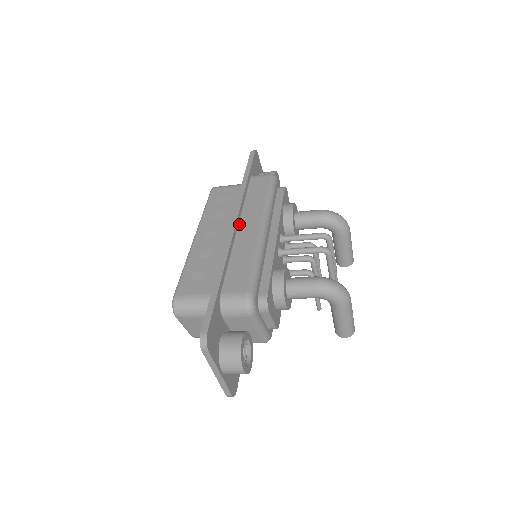
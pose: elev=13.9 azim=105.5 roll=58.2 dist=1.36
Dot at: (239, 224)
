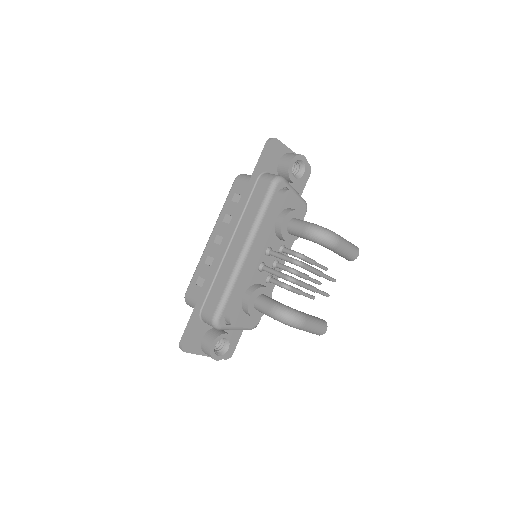
Dot at: (231, 240)
